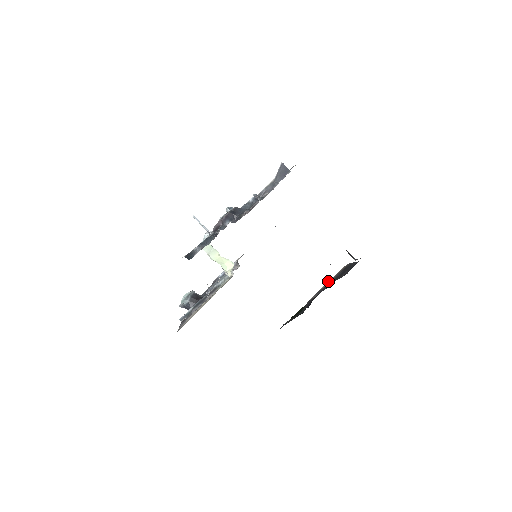
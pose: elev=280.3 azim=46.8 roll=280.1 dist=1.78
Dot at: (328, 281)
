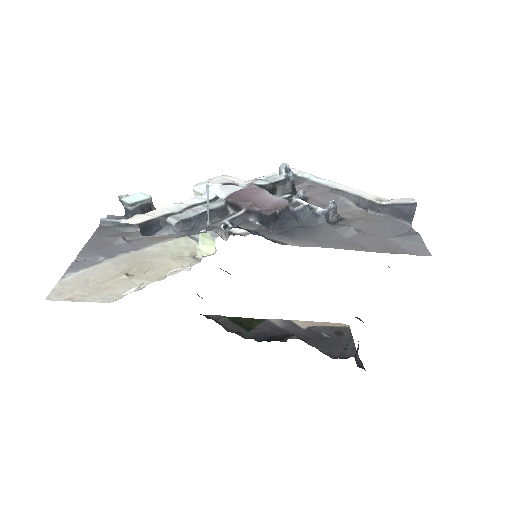
Dot at: (310, 321)
